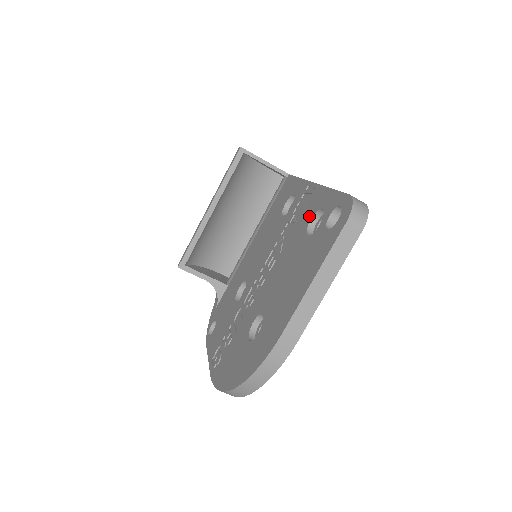
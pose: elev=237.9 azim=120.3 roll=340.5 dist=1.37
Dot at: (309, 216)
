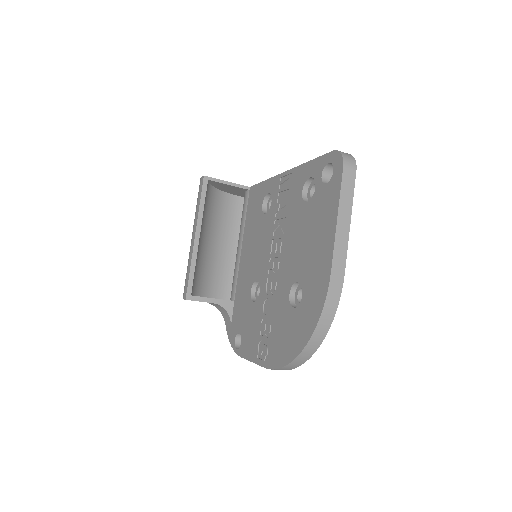
Dot at: (298, 191)
